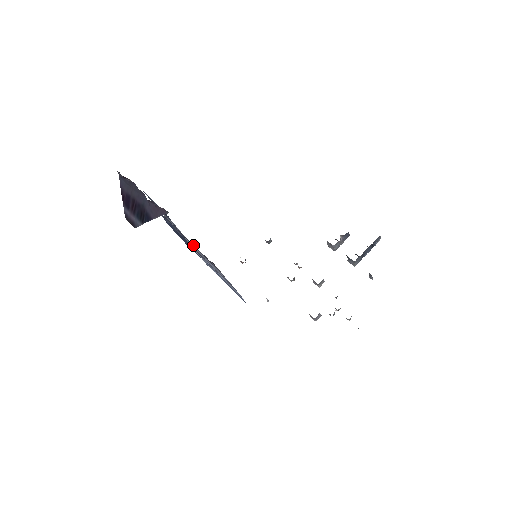
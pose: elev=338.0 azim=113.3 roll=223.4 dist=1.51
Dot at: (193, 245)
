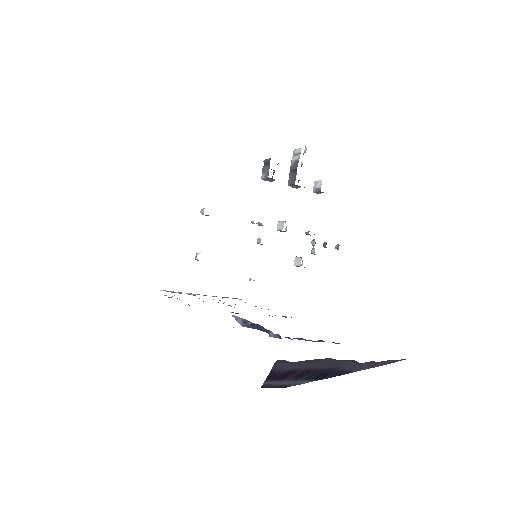
Dot at: occluded
